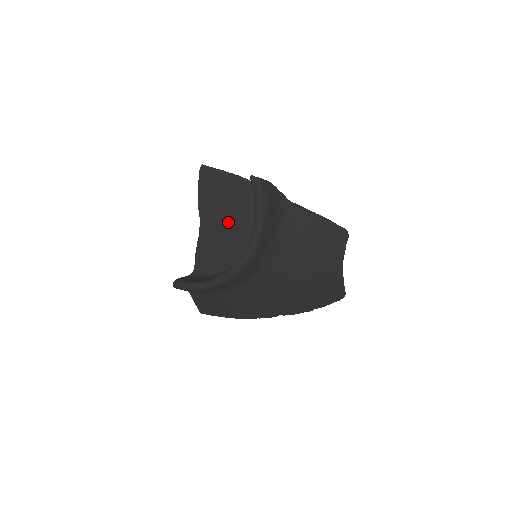
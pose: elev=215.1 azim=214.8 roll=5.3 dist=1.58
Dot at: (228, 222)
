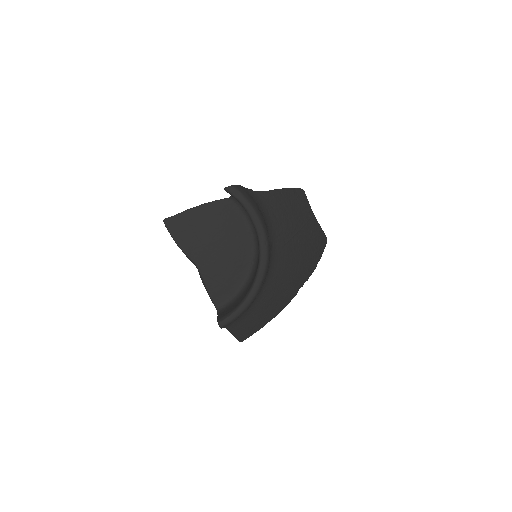
Dot at: (220, 246)
